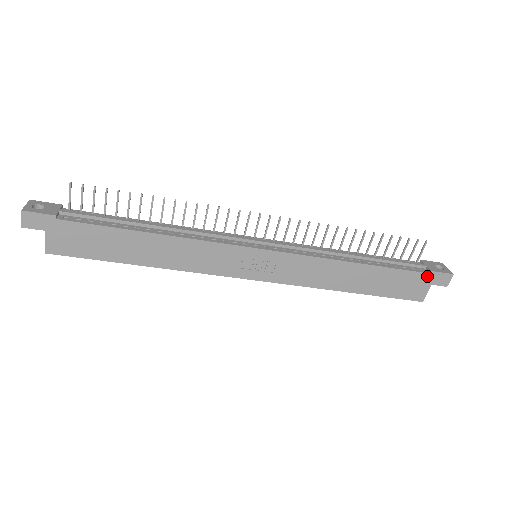
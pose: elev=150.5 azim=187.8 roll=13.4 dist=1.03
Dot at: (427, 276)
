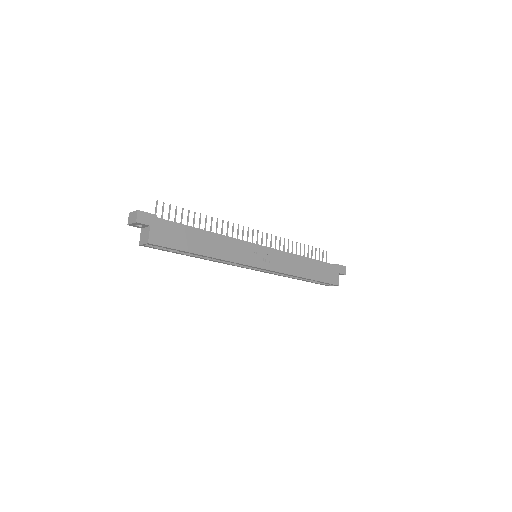
Dot at: (336, 267)
